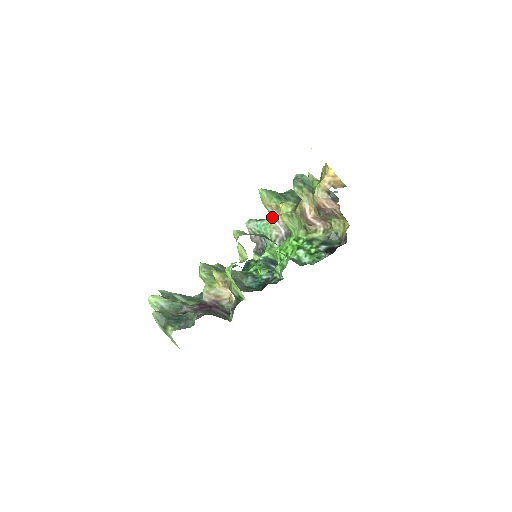
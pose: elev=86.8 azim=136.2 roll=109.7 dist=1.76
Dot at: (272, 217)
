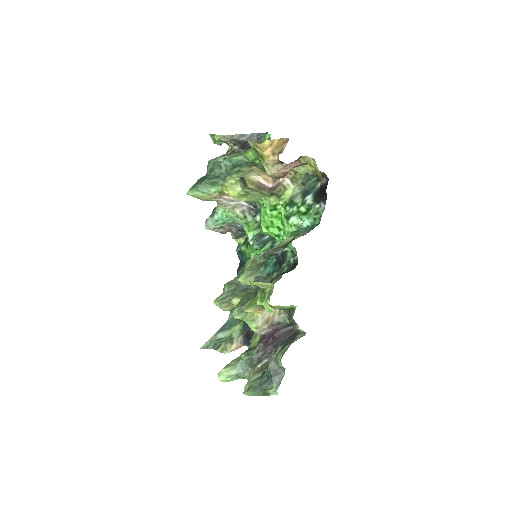
Dot at: (223, 203)
